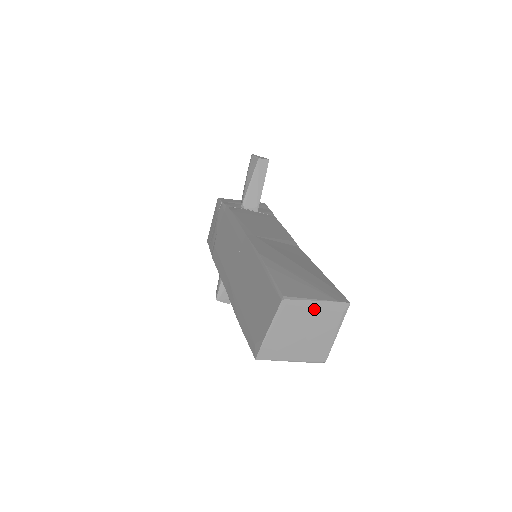
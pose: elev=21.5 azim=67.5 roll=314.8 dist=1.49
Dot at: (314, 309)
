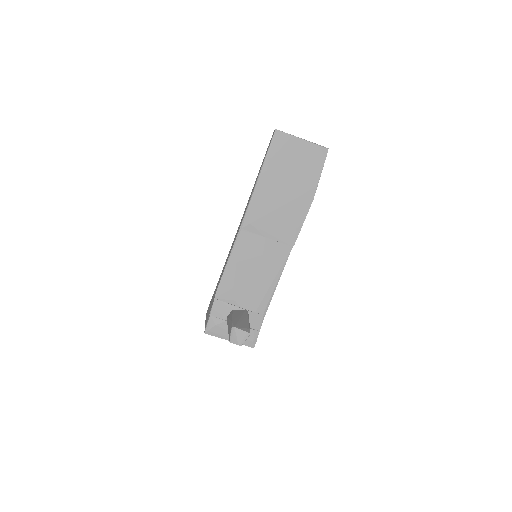
Dot at: occluded
